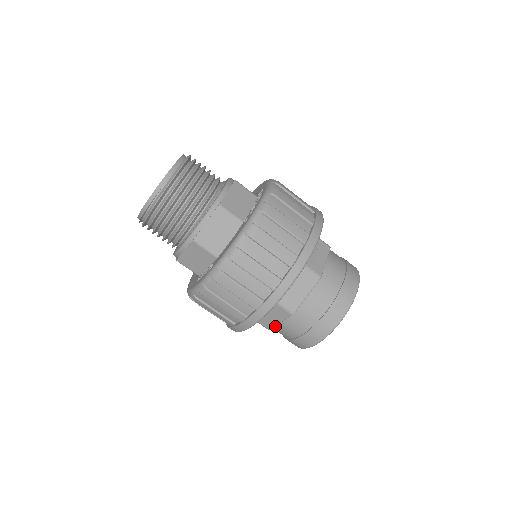
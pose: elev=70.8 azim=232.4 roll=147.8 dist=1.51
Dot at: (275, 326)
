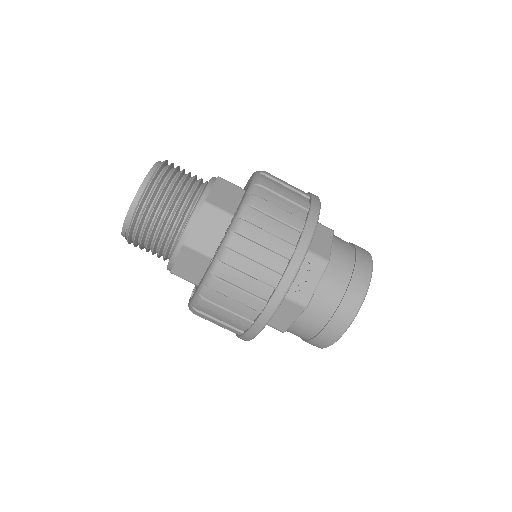
Dot at: occluded
